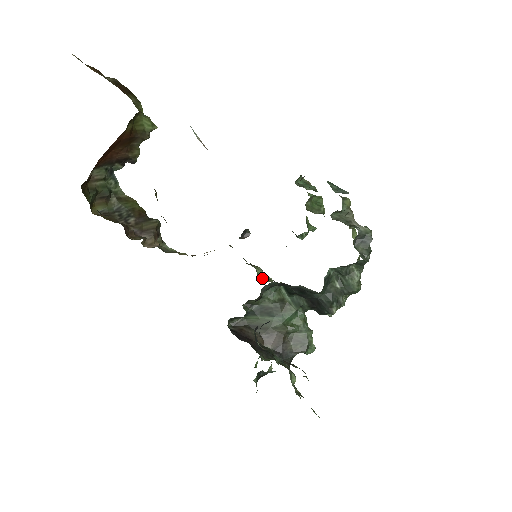
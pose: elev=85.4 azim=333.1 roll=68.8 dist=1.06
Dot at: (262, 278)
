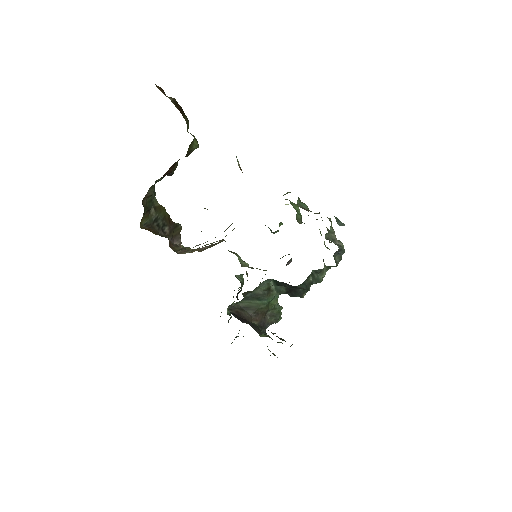
Dot at: (242, 264)
